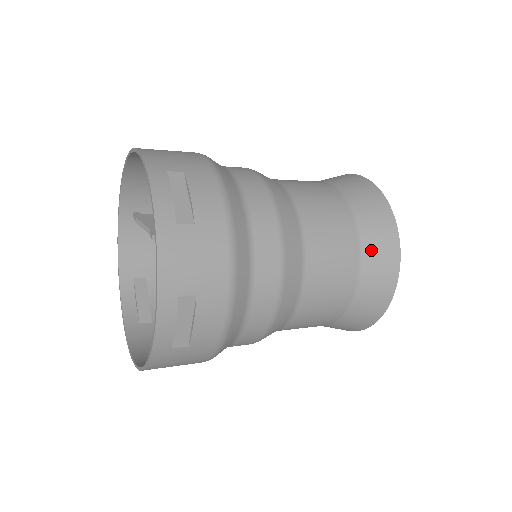
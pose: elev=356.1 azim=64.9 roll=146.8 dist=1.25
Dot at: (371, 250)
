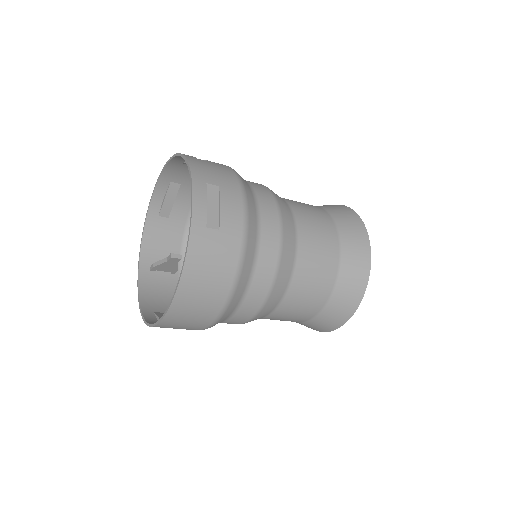
Dot at: (337, 215)
